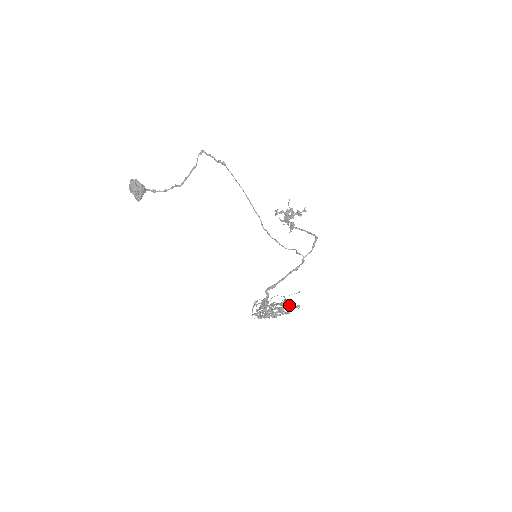
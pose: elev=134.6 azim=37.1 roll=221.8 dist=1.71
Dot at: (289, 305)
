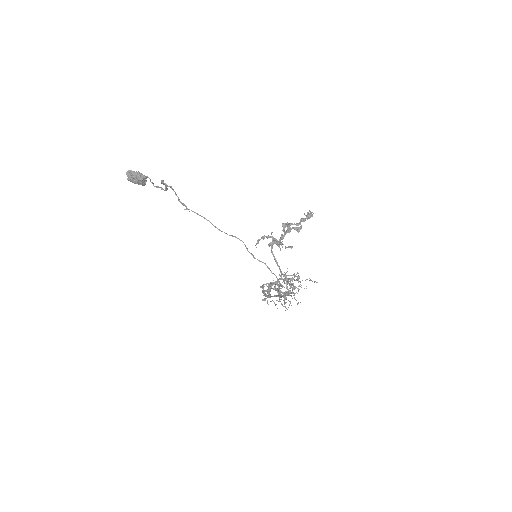
Dot at: occluded
